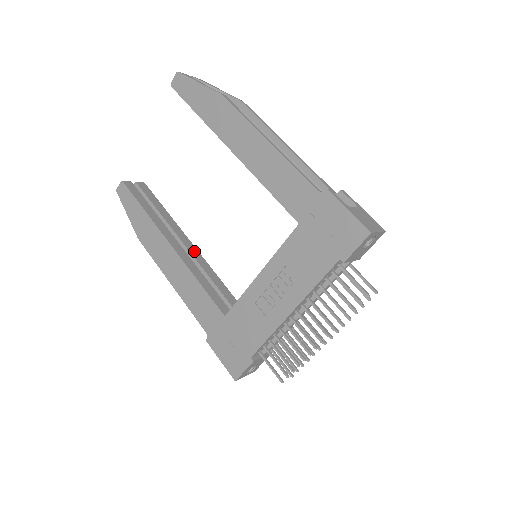
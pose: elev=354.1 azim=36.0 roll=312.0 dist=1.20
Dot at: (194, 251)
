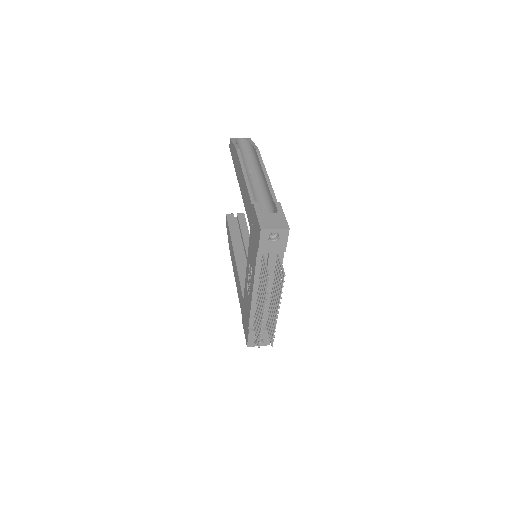
Dot at: occluded
